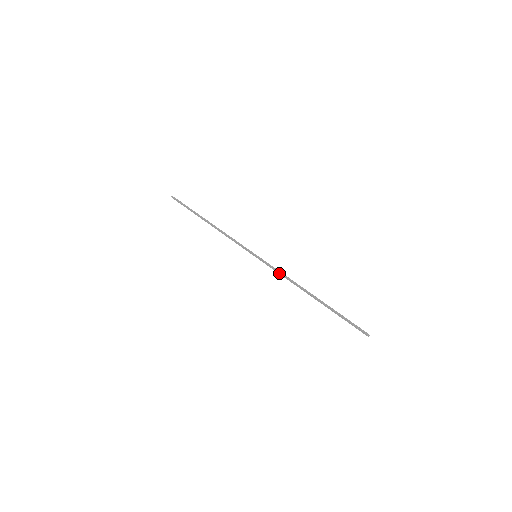
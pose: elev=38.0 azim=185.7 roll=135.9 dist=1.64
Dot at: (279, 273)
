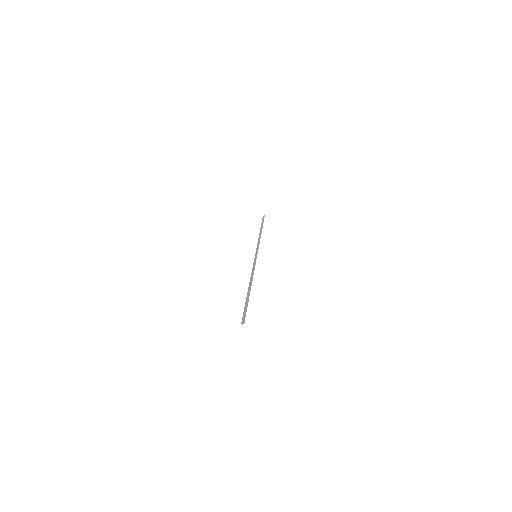
Dot at: (253, 268)
